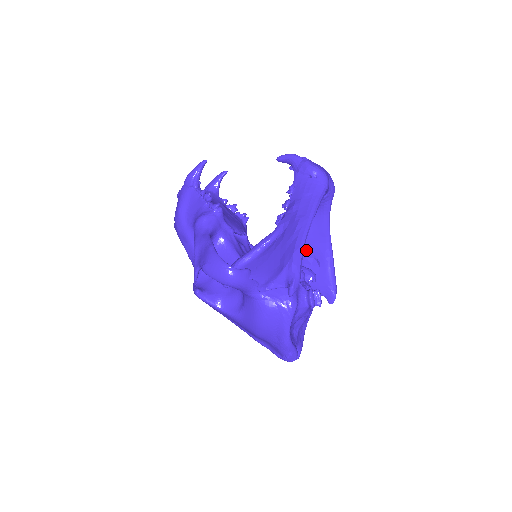
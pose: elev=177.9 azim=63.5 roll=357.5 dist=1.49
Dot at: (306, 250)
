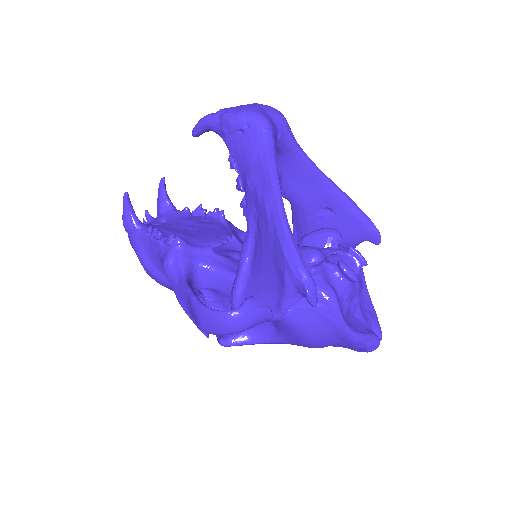
Dot at: (307, 207)
